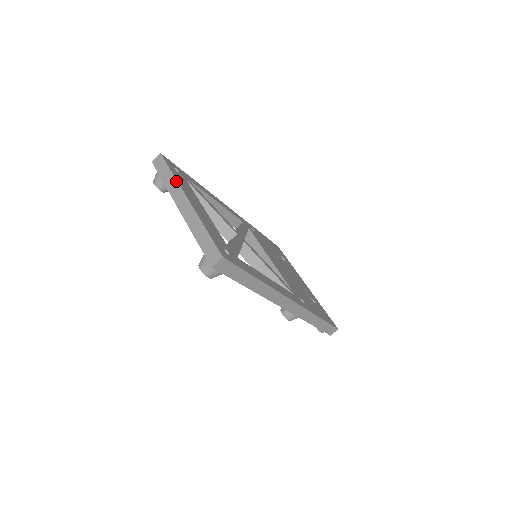
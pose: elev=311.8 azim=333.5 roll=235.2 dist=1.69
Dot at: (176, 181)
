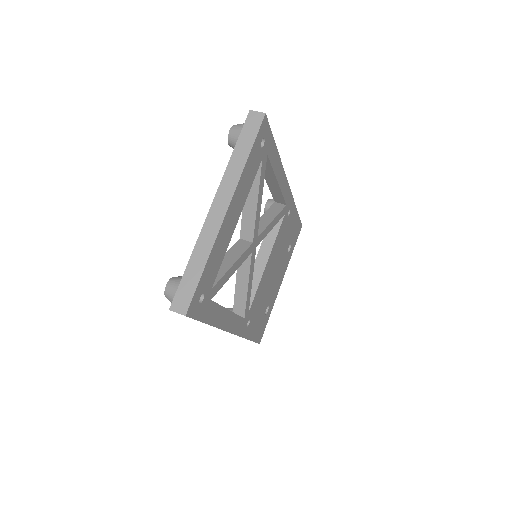
Dot at: (241, 172)
